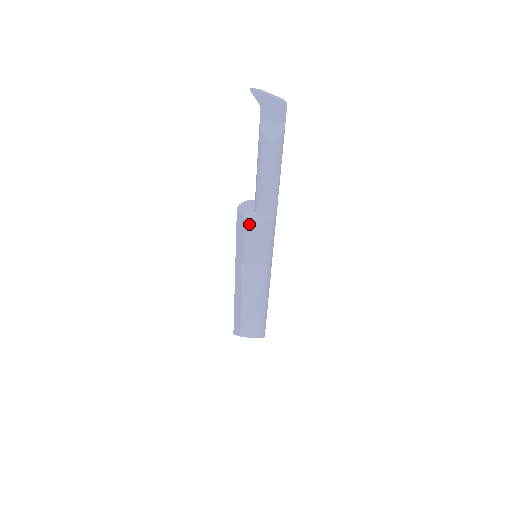
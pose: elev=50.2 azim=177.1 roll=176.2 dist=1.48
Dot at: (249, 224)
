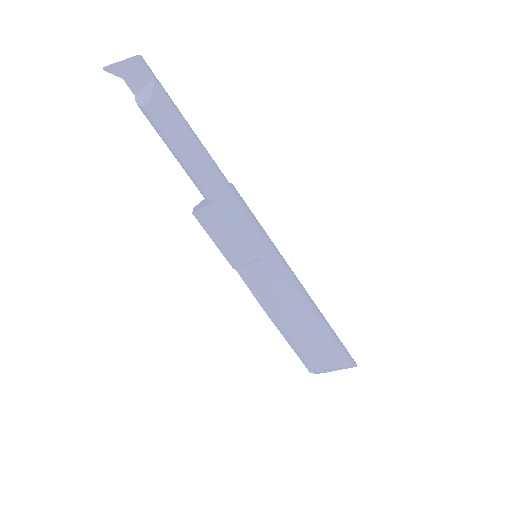
Dot at: (198, 216)
